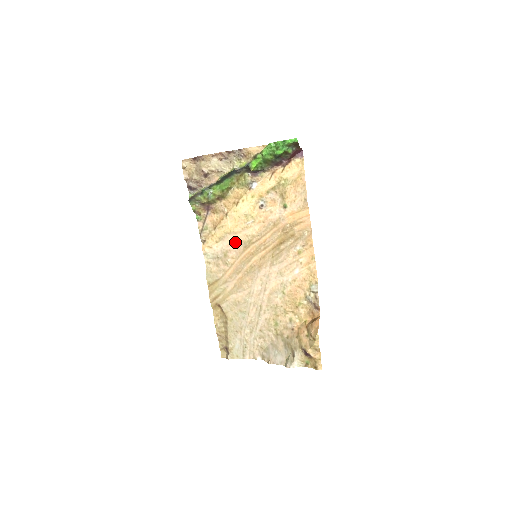
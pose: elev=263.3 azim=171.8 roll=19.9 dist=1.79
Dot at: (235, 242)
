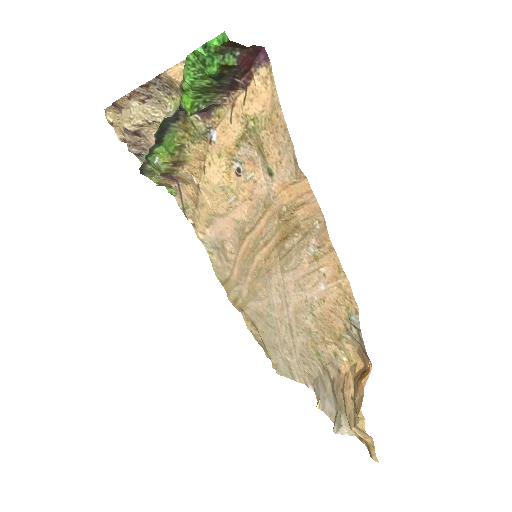
Dot at: (226, 229)
